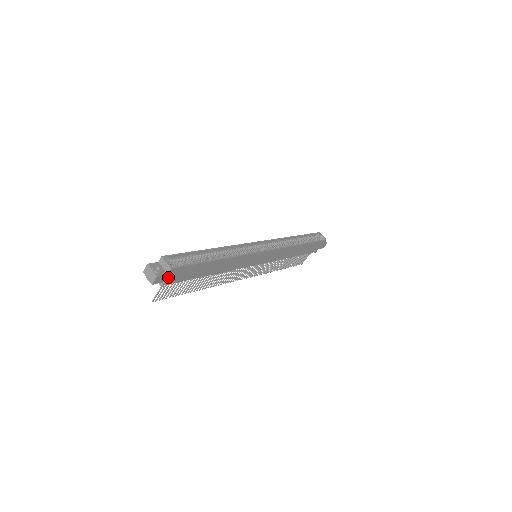
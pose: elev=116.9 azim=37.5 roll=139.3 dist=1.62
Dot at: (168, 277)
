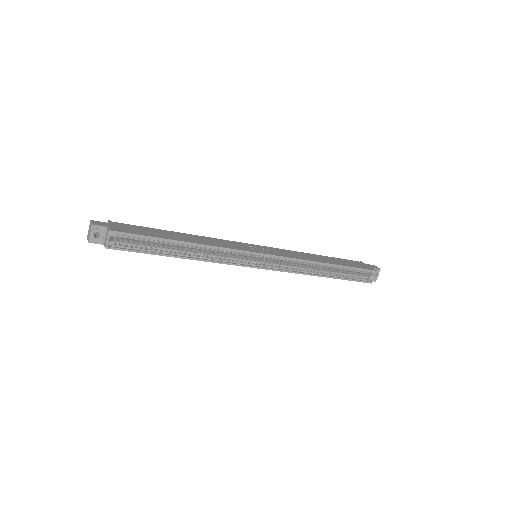
Dot at: occluded
